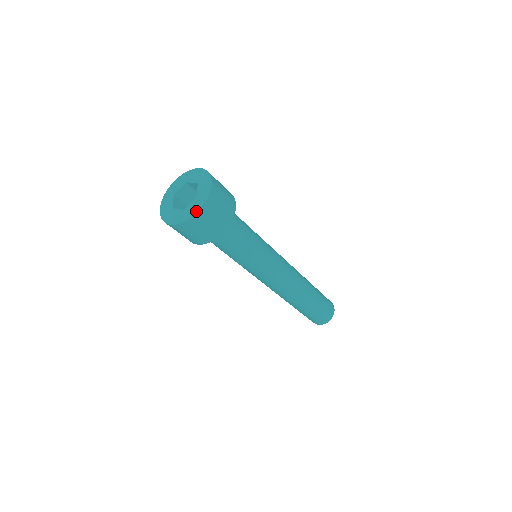
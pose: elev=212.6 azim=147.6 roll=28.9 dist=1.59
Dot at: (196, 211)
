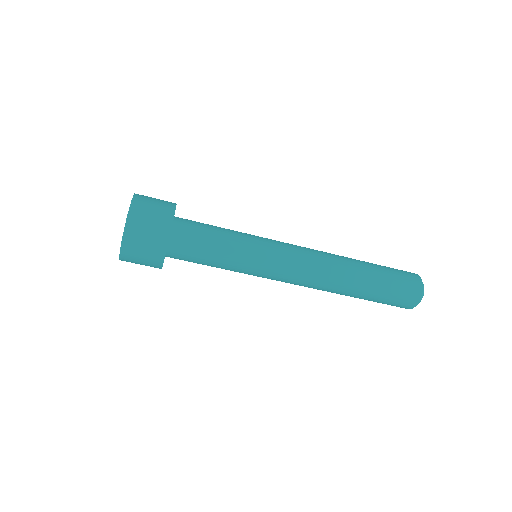
Dot at: (128, 212)
